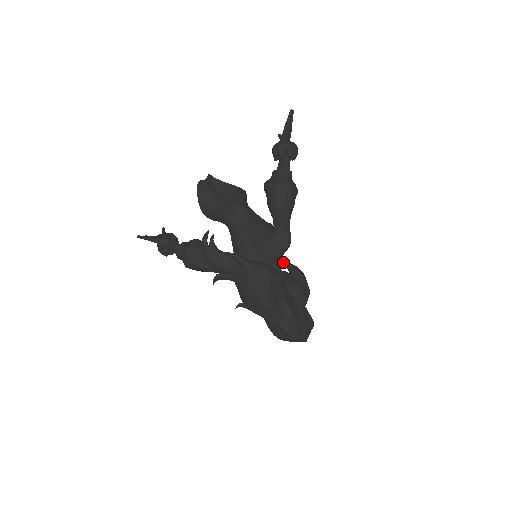
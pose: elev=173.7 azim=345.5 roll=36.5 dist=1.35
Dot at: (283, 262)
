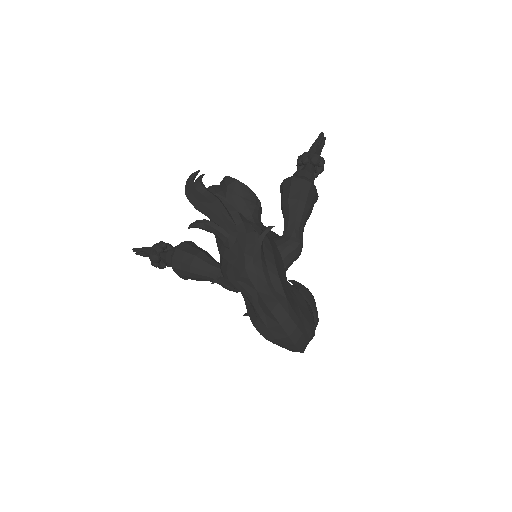
Dot at: (290, 280)
